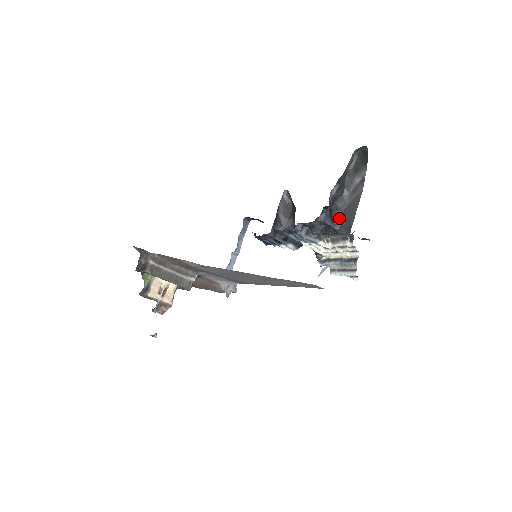
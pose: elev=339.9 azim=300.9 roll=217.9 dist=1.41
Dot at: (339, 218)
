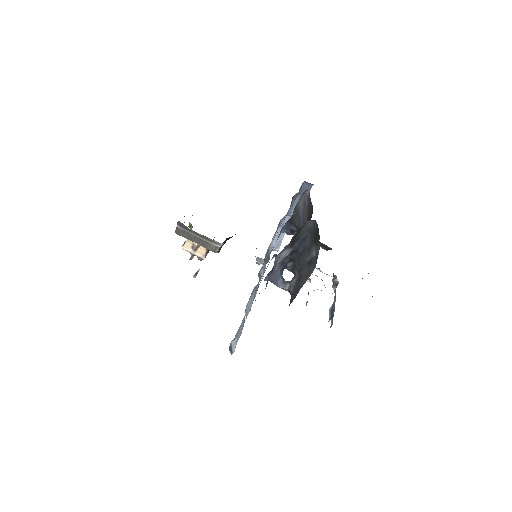
Dot at: (294, 281)
